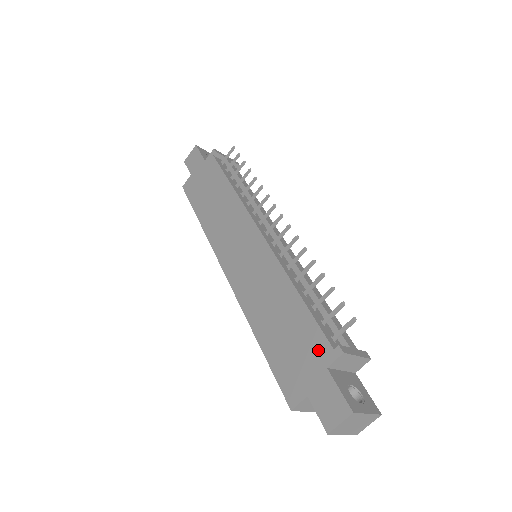
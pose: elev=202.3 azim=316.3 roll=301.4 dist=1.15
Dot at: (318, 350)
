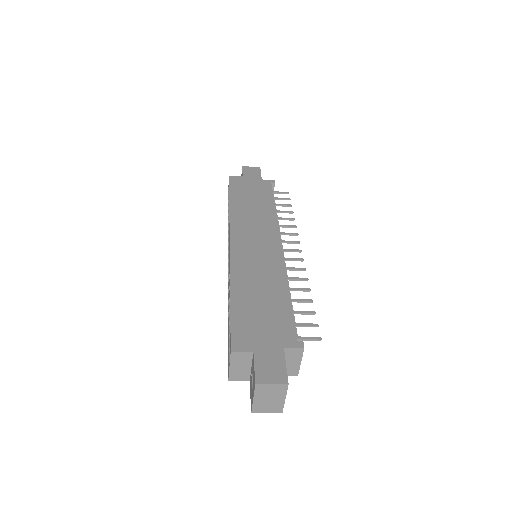
Dot at: (284, 333)
